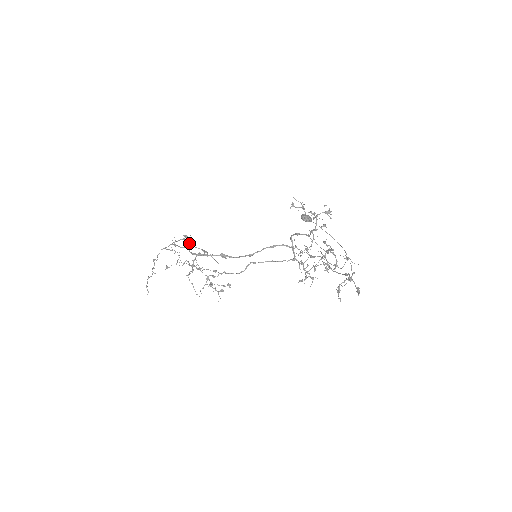
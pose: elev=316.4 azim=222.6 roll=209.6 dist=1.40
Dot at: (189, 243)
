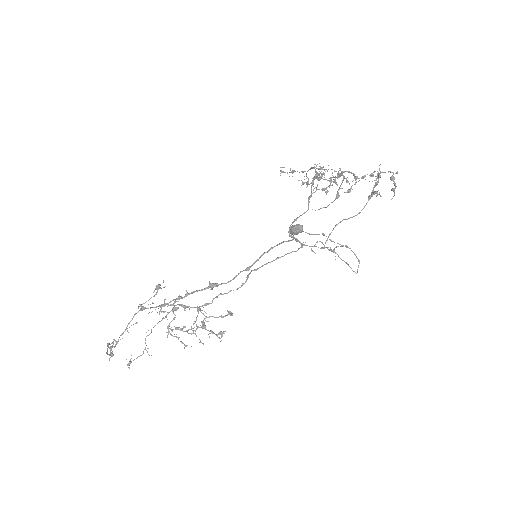
Dot at: occluded
